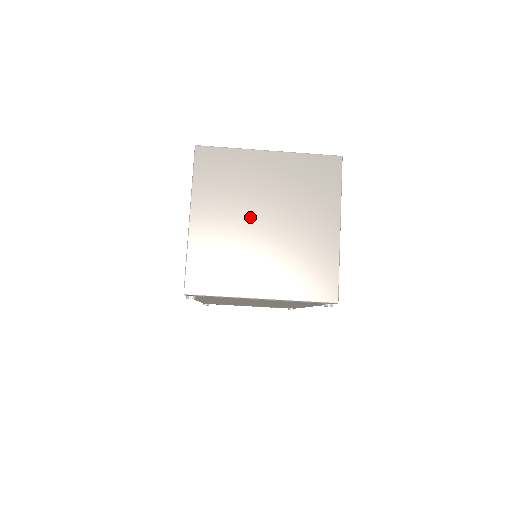
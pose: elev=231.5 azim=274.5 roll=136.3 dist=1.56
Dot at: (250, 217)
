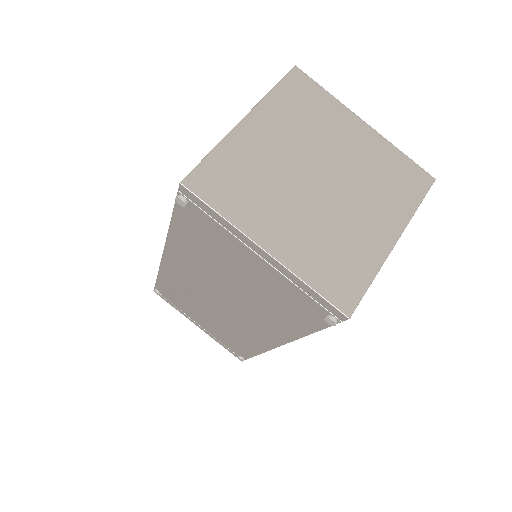
Dot at: (307, 164)
